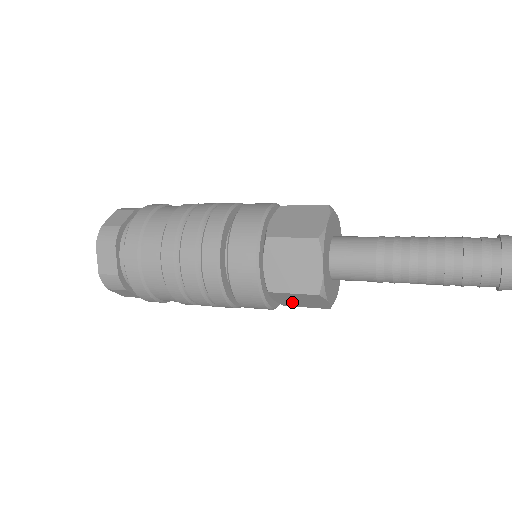
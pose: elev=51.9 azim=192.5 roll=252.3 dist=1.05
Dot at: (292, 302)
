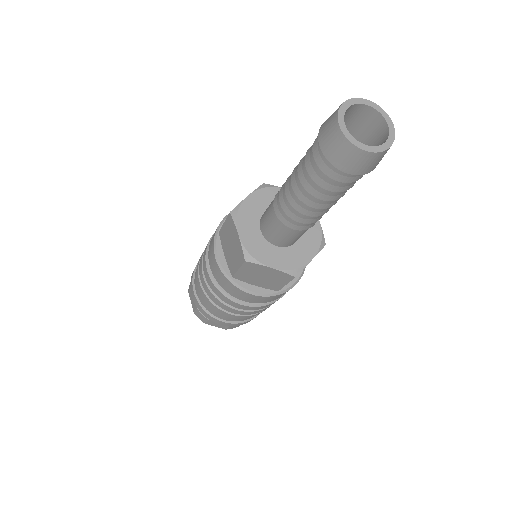
Dot at: (267, 282)
